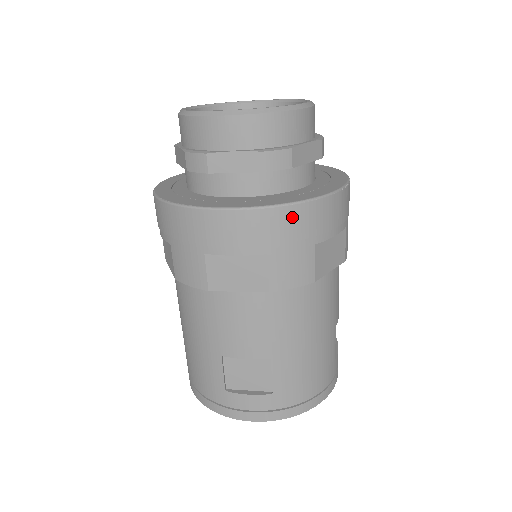
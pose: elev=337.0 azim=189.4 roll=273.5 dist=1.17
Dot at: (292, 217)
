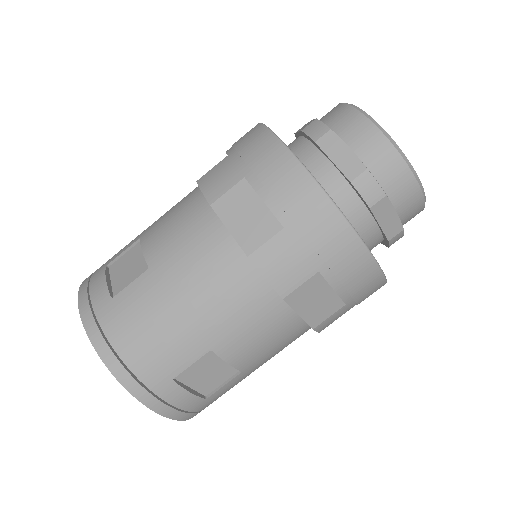
Dot at: occluded
